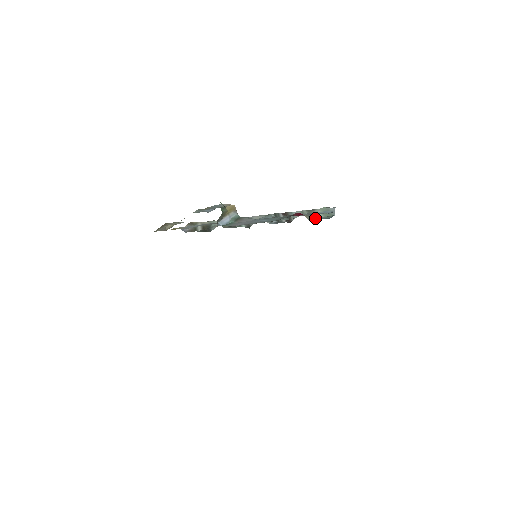
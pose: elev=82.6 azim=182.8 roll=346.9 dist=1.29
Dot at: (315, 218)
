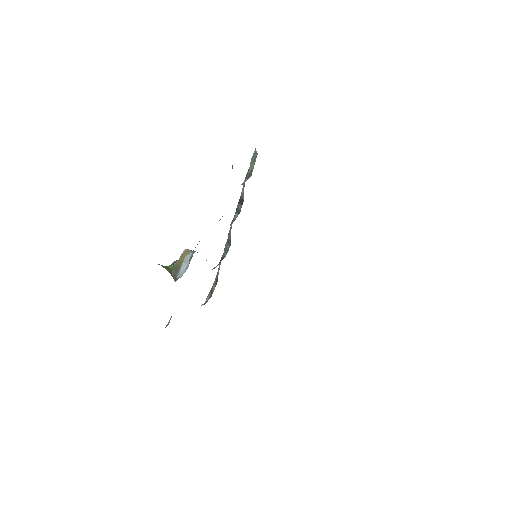
Dot at: occluded
